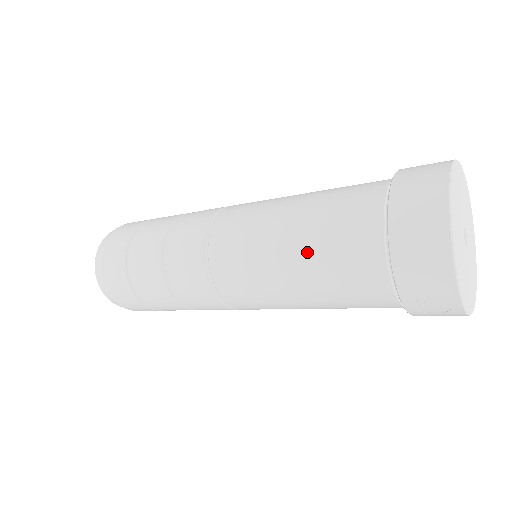
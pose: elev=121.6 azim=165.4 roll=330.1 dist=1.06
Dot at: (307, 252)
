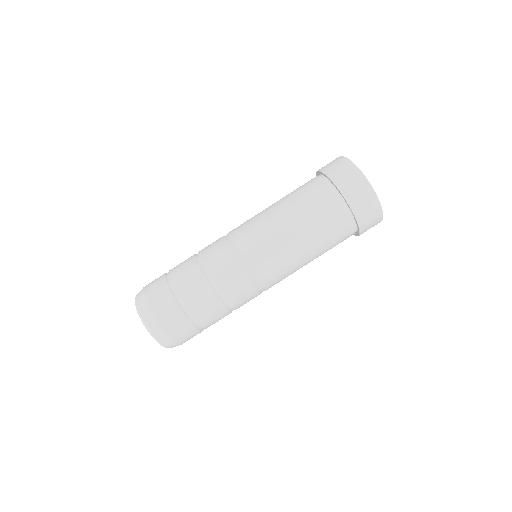
Dot at: (314, 240)
